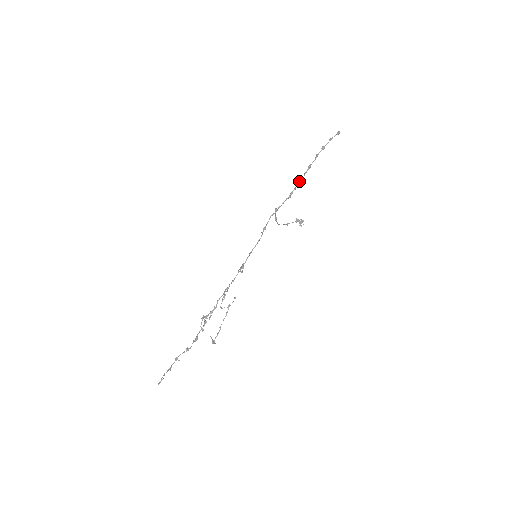
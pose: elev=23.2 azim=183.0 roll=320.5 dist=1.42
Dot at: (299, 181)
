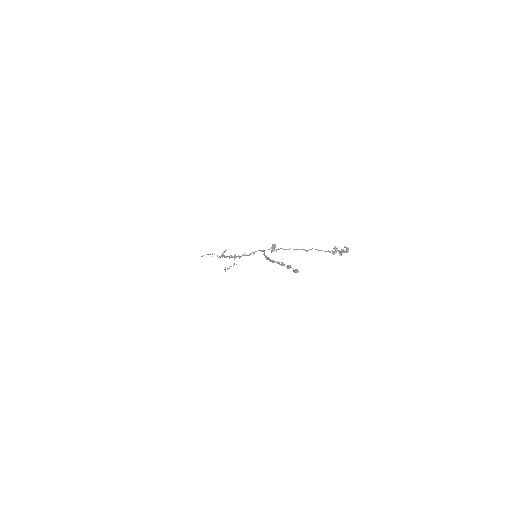
Dot at: (268, 259)
